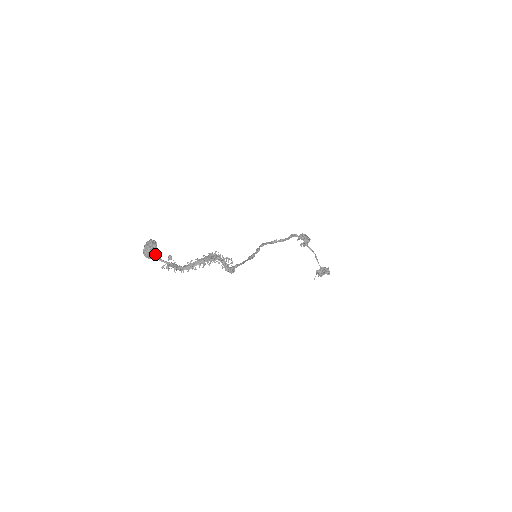
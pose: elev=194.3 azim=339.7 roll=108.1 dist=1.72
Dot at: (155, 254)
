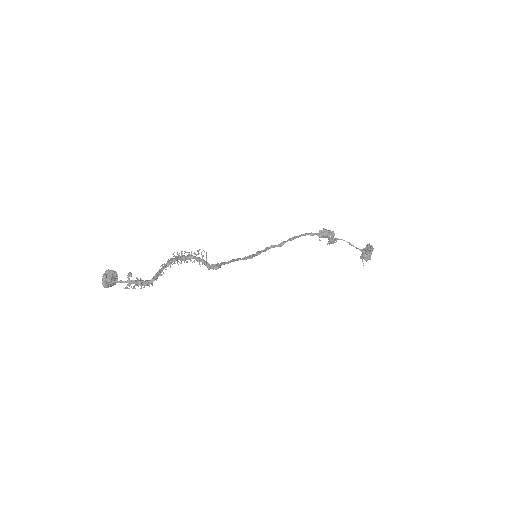
Dot at: (113, 279)
